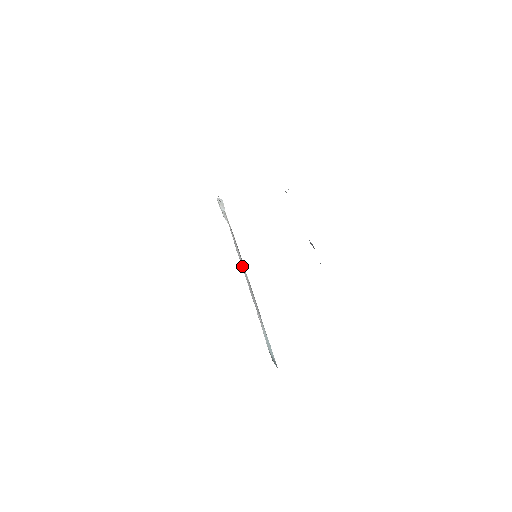
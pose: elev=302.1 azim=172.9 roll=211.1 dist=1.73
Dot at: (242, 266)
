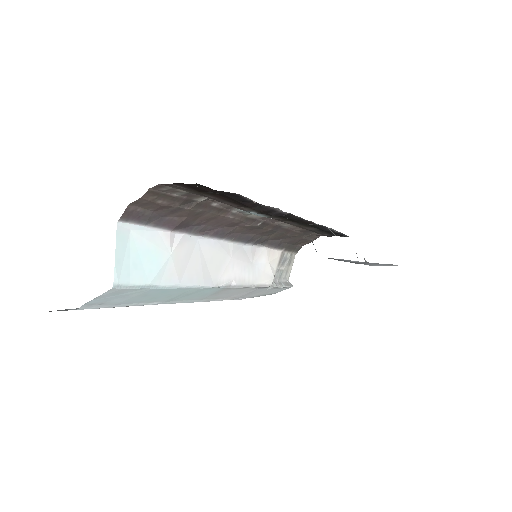
Dot at: (230, 247)
